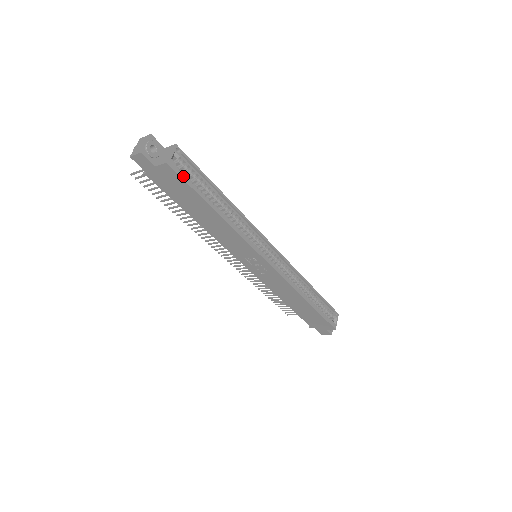
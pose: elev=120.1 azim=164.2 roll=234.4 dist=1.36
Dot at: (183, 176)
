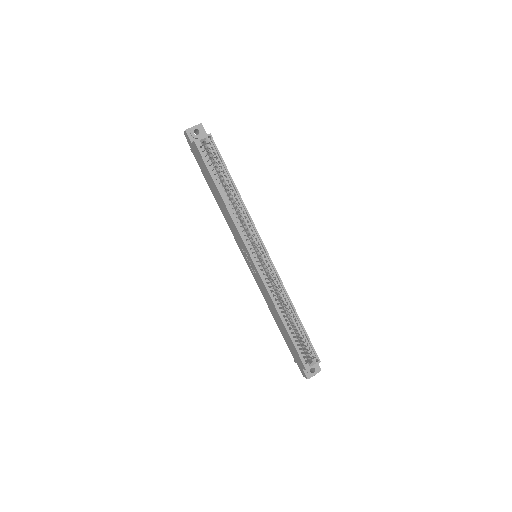
Dot at: (208, 158)
